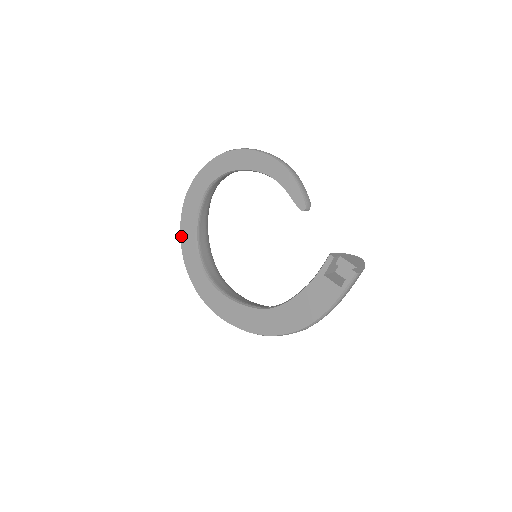
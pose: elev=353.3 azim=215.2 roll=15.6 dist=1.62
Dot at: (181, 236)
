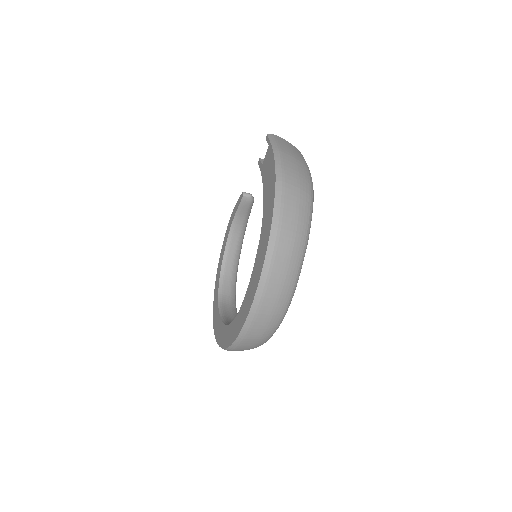
Dot at: (220, 345)
